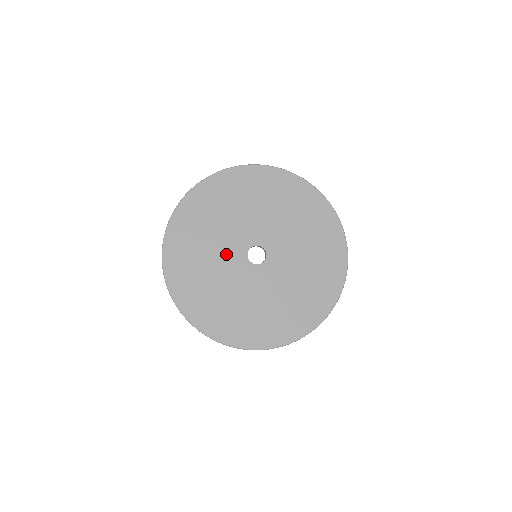
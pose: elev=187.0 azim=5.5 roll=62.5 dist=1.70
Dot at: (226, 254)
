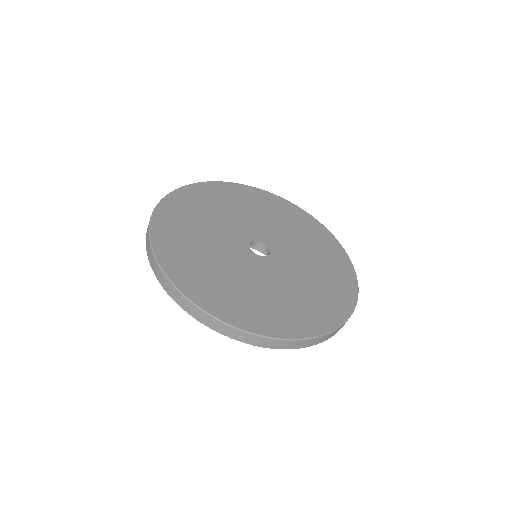
Dot at: (241, 224)
